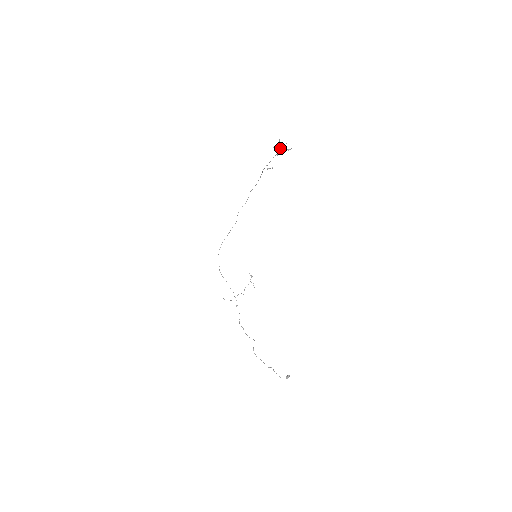
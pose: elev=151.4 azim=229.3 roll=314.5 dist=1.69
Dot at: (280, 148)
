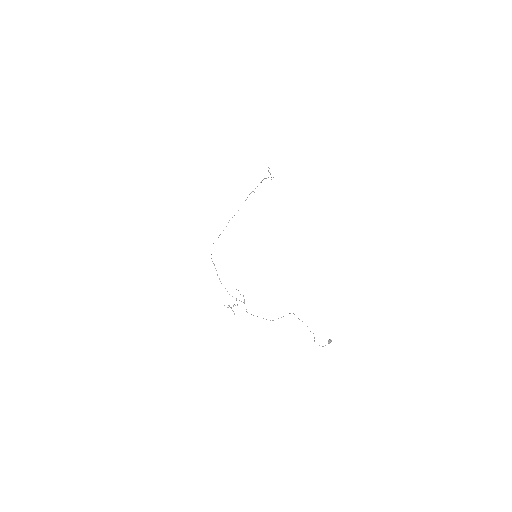
Dot at: occluded
